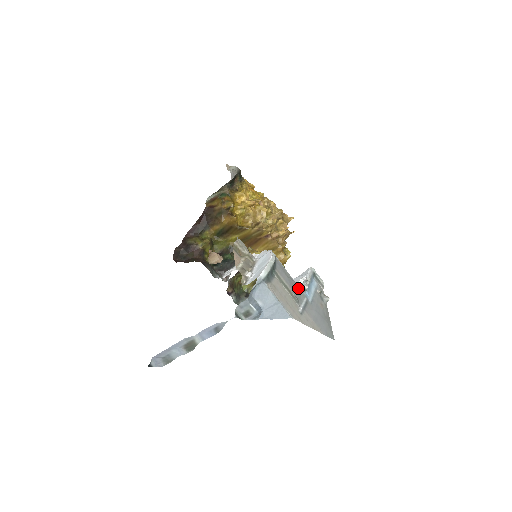
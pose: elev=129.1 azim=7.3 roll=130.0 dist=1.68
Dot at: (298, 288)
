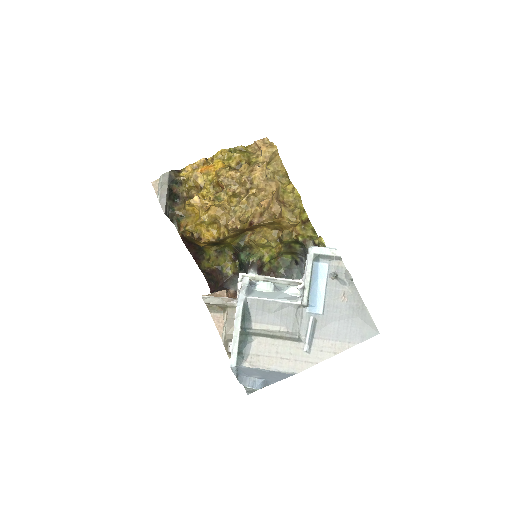
Dot at: (296, 310)
